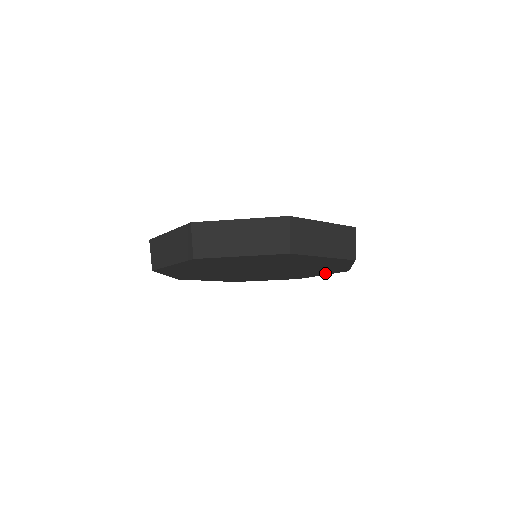
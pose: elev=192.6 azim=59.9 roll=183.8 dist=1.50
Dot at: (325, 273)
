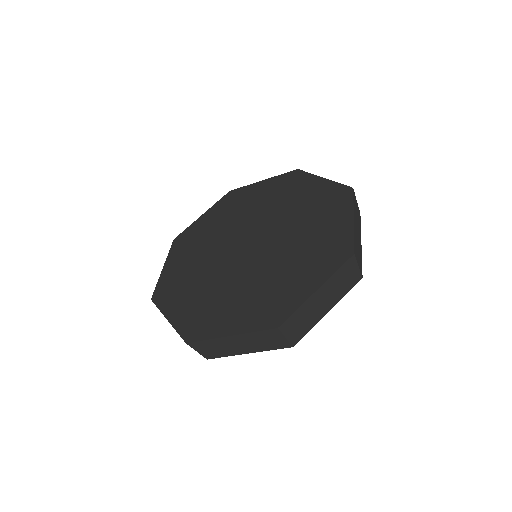
Dot at: occluded
